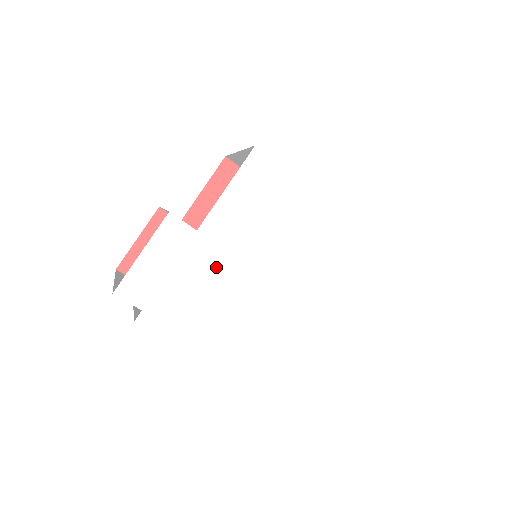
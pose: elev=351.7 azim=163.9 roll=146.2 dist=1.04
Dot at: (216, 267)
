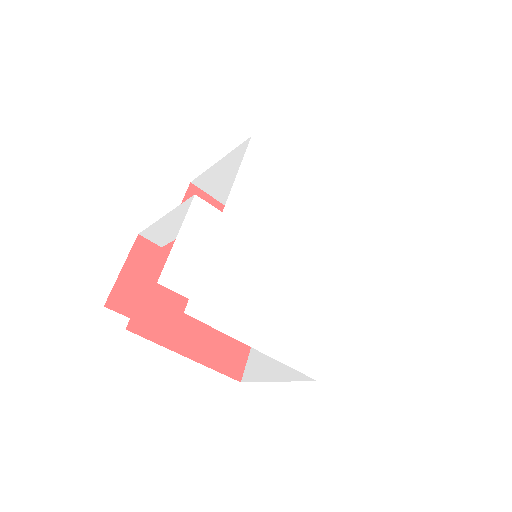
Dot at: (246, 248)
